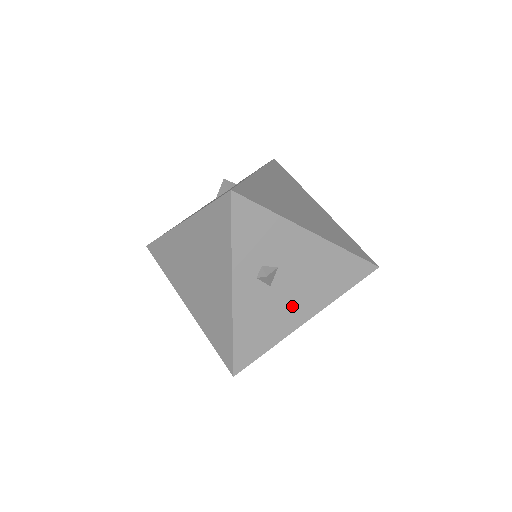
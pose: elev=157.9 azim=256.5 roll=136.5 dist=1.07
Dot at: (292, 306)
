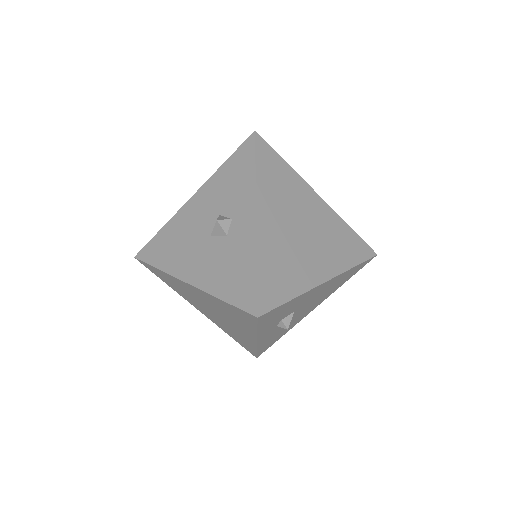
Dot at: (303, 314)
